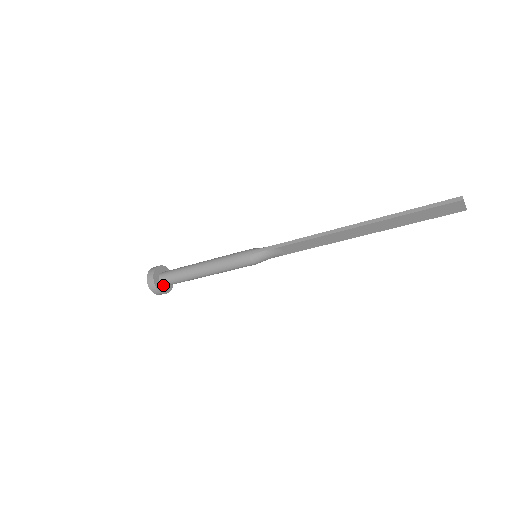
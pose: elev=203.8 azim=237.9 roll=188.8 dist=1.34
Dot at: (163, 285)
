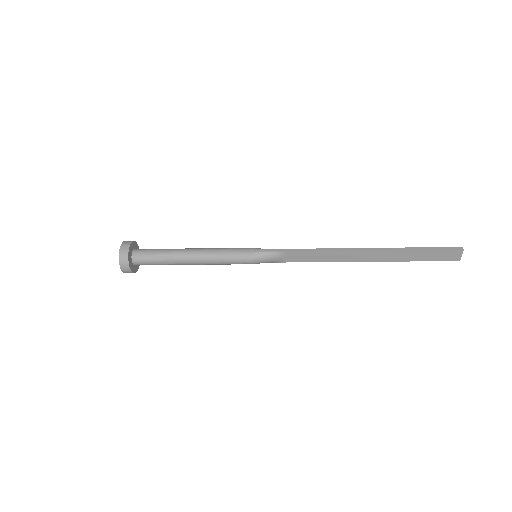
Dot at: (134, 262)
